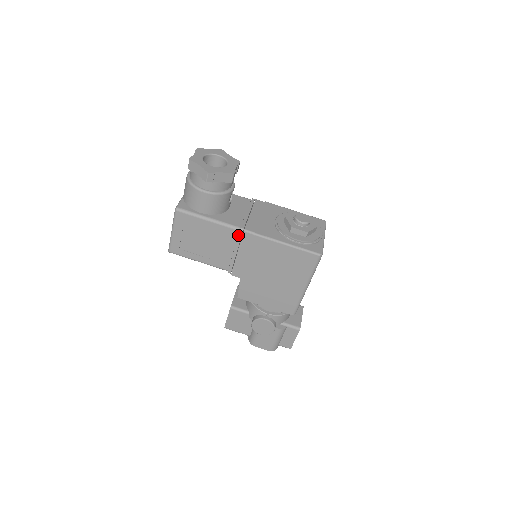
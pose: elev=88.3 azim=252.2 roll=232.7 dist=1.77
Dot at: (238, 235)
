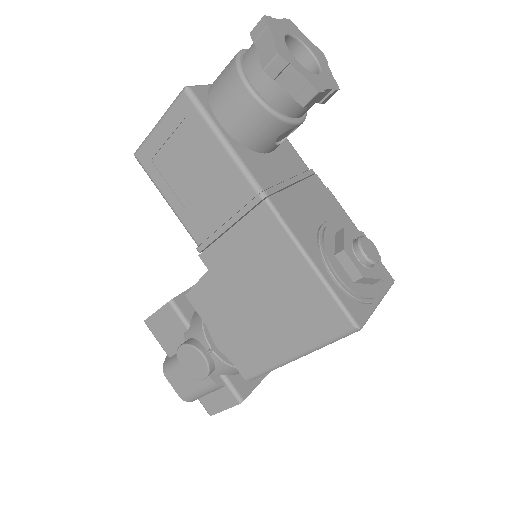
Dot at: (251, 200)
